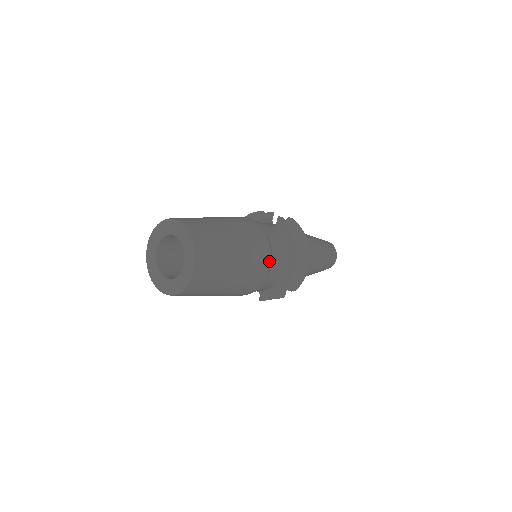
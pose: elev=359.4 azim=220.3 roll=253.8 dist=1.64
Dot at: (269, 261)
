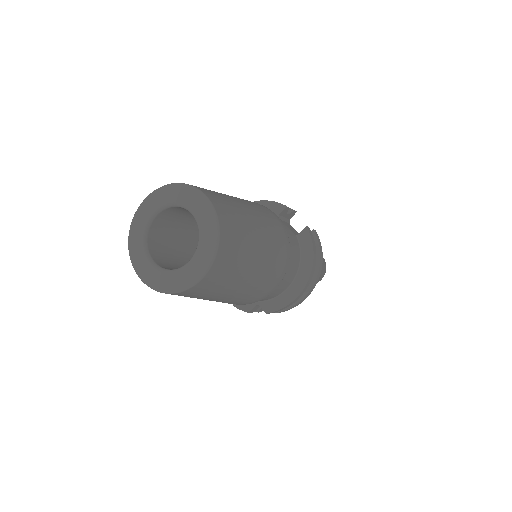
Dot at: (279, 283)
